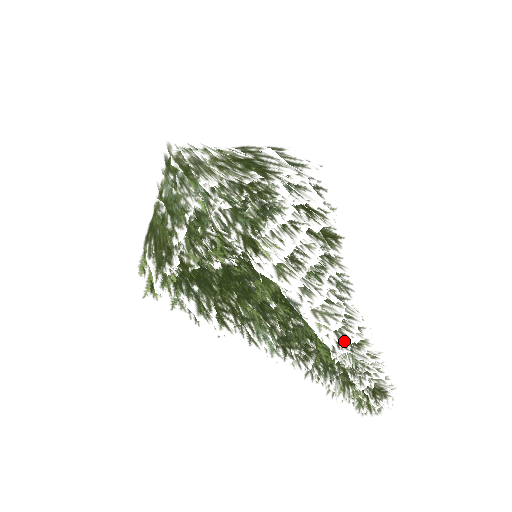
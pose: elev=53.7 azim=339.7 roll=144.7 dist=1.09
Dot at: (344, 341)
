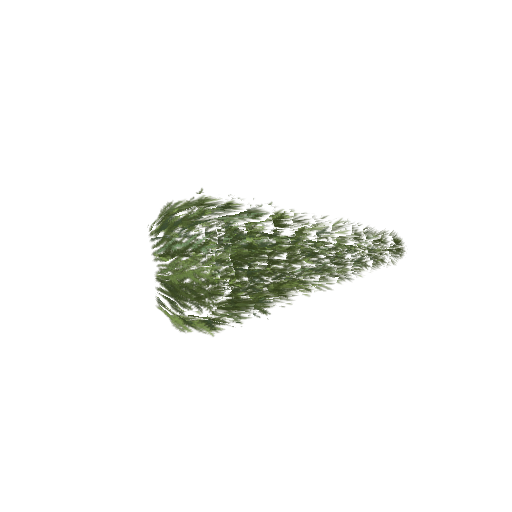
Dot at: occluded
